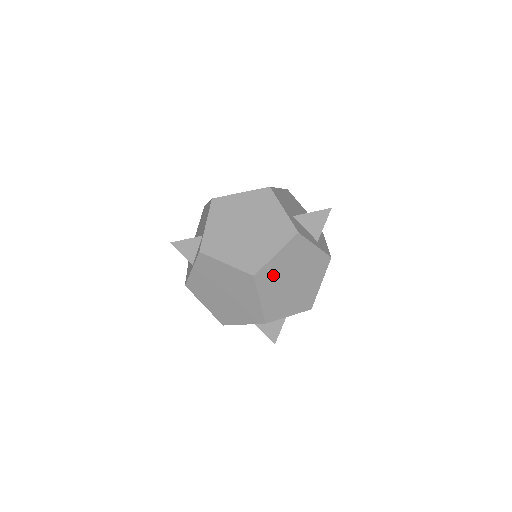
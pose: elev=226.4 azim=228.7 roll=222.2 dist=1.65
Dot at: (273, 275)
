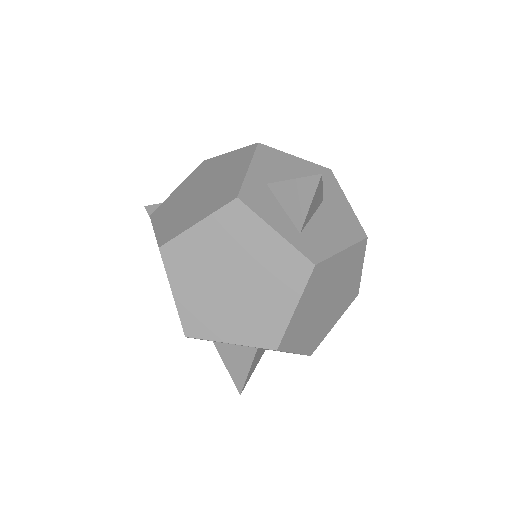
Dot at: (194, 258)
